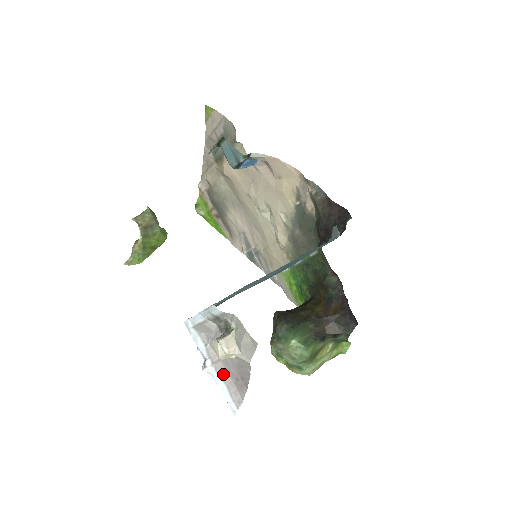
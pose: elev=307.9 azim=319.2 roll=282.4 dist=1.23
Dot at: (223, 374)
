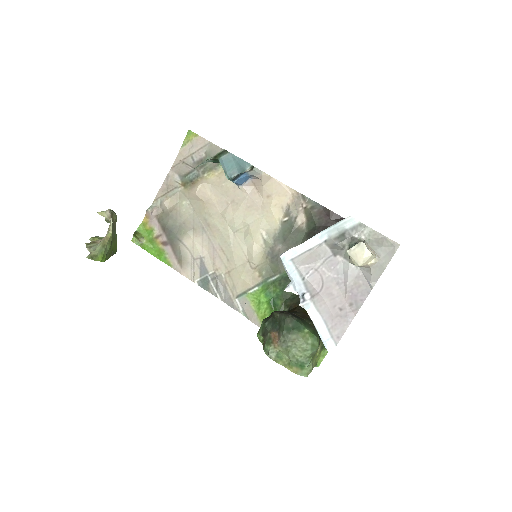
Dot at: (322, 308)
